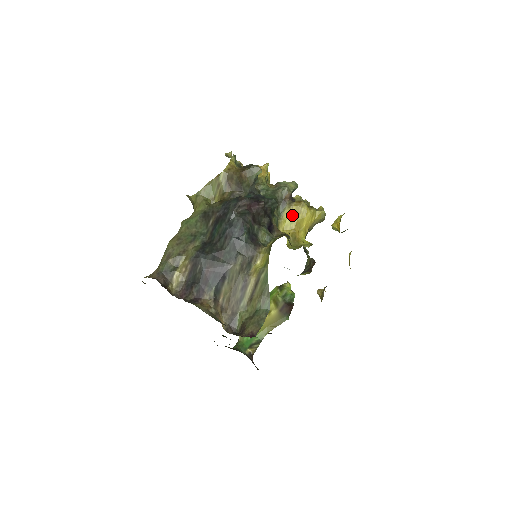
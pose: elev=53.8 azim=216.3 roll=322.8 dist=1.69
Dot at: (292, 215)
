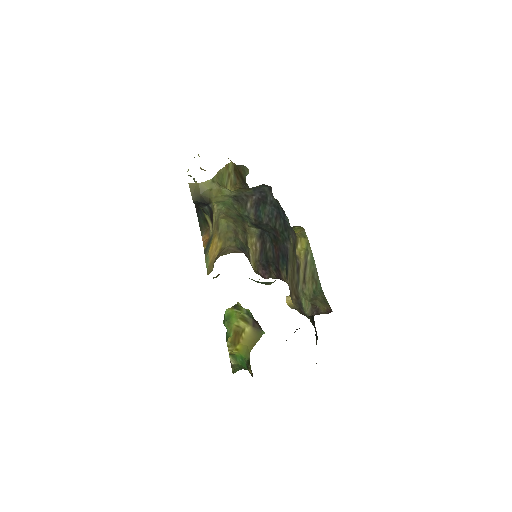
Dot at: occluded
